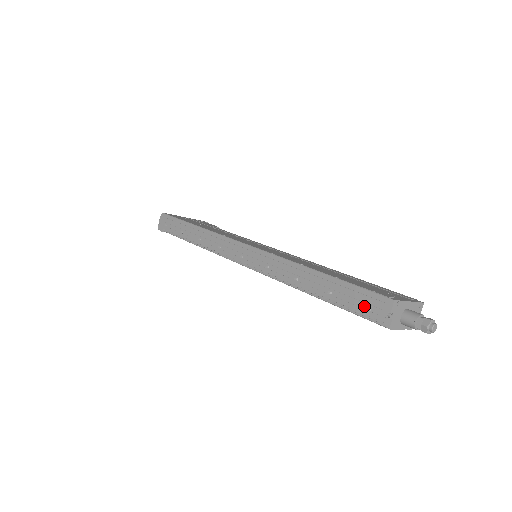
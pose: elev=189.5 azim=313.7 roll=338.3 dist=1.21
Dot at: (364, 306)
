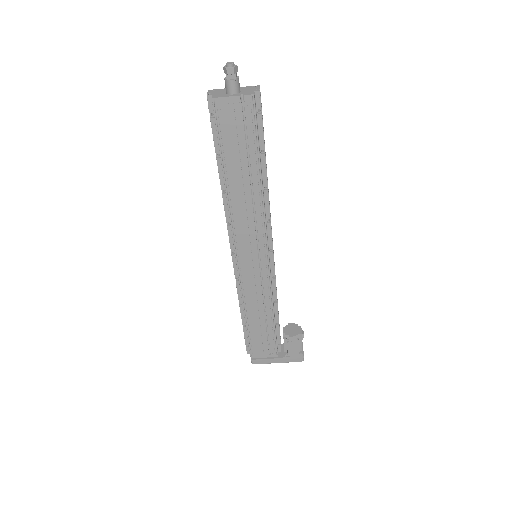
Dot at: (210, 120)
